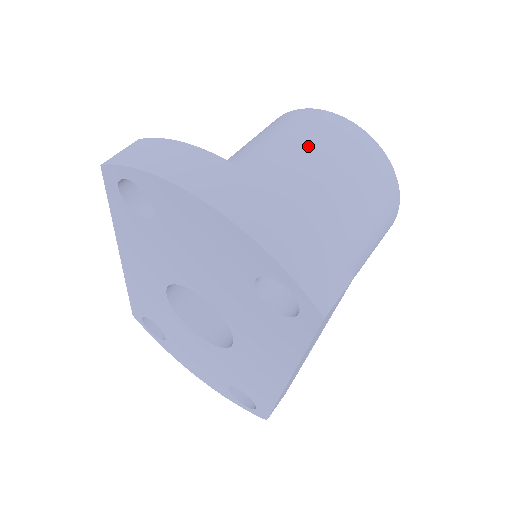
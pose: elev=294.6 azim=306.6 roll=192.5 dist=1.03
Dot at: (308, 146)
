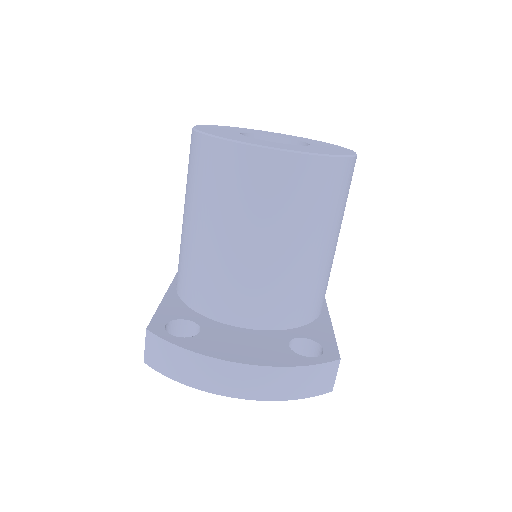
Dot at: (256, 214)
